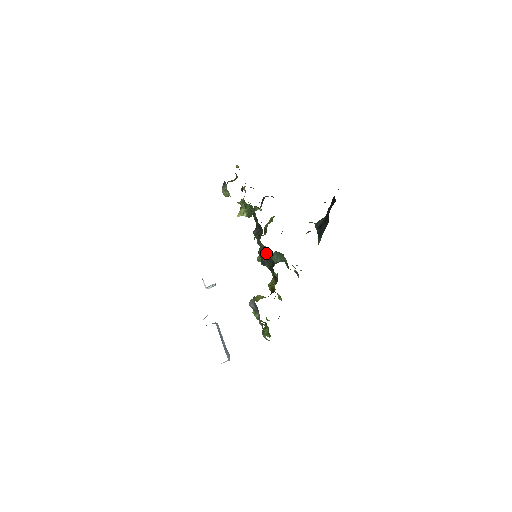
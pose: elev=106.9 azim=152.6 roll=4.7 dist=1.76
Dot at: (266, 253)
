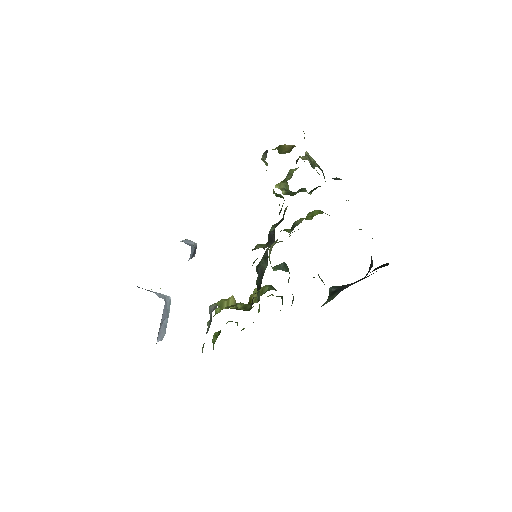
Dot at: (265, 265)
